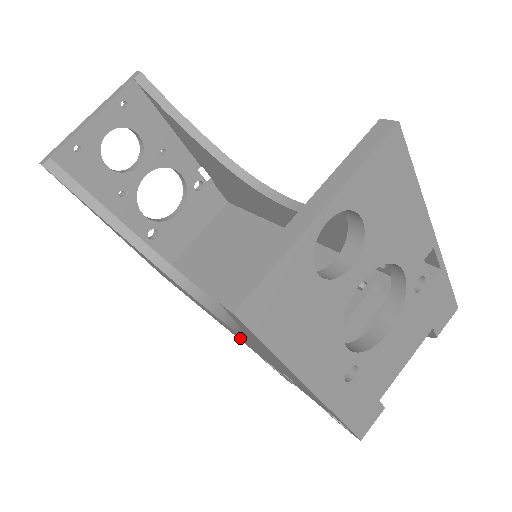
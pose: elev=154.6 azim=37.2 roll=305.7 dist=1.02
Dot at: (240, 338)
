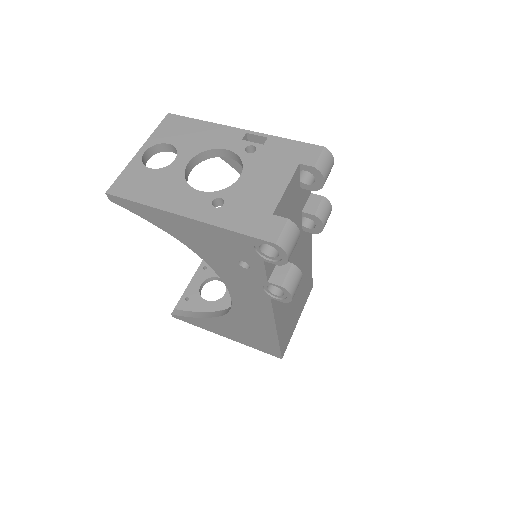
Dot at: (248, 293)
